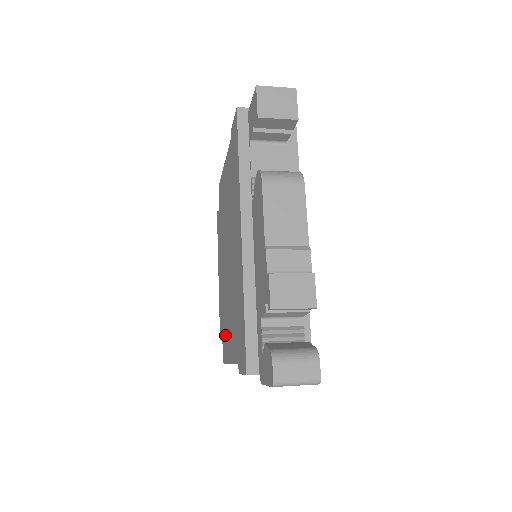
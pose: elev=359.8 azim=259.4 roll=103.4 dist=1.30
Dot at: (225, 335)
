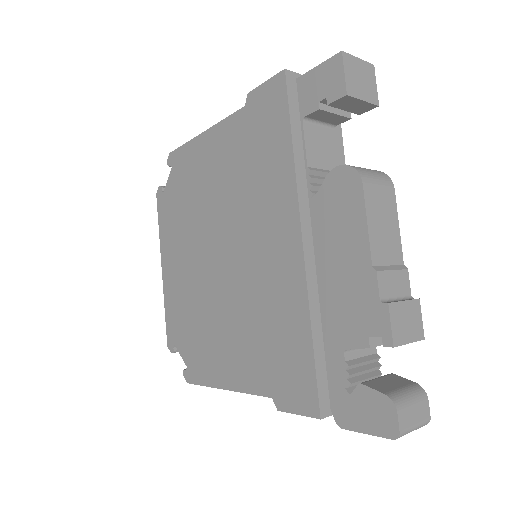
Dot at: (200, 350)
